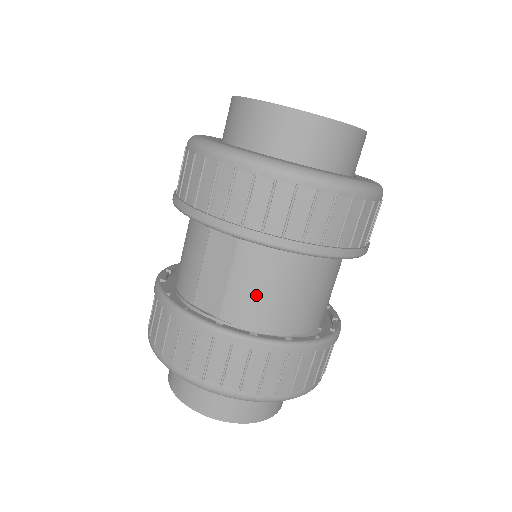
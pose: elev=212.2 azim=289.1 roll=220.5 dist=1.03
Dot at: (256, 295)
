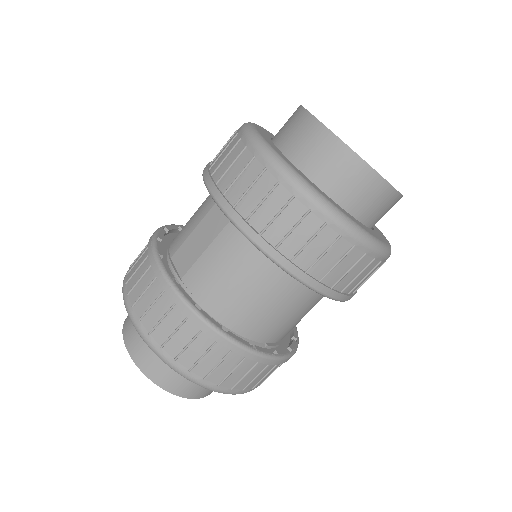
Dot at: (219, 276)
